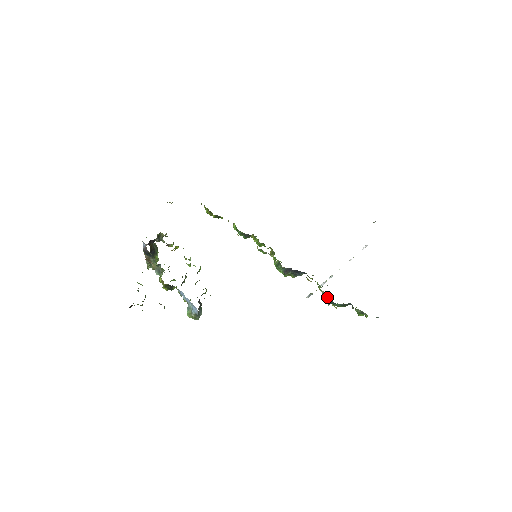
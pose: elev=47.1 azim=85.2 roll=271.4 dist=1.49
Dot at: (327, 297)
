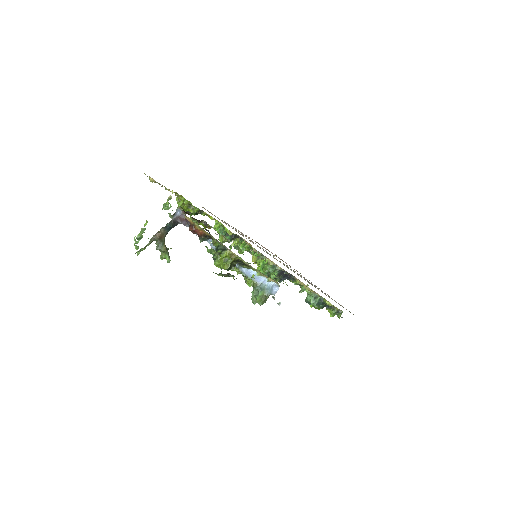
Dot at: (318, 297)
